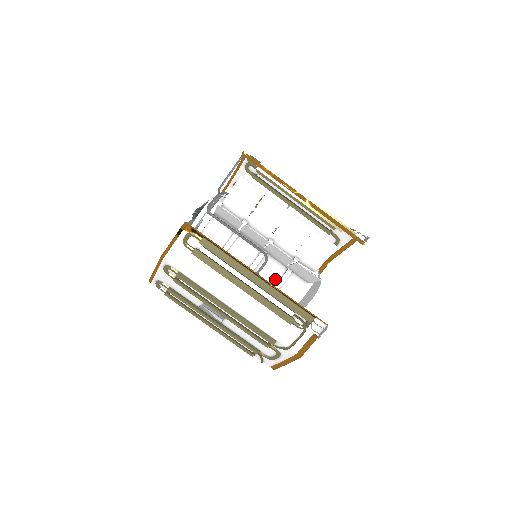
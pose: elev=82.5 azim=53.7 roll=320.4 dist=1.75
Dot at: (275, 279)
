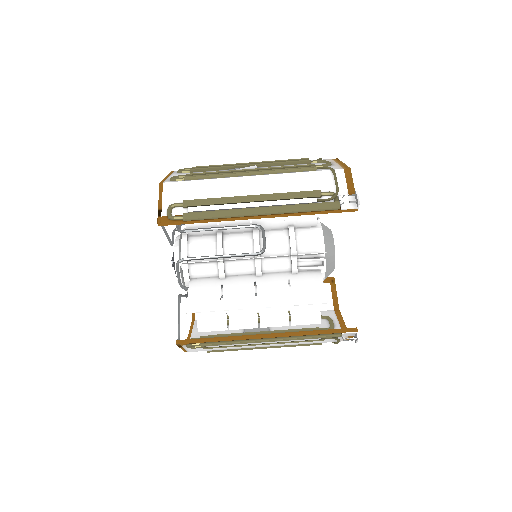
Dot at: occluded
